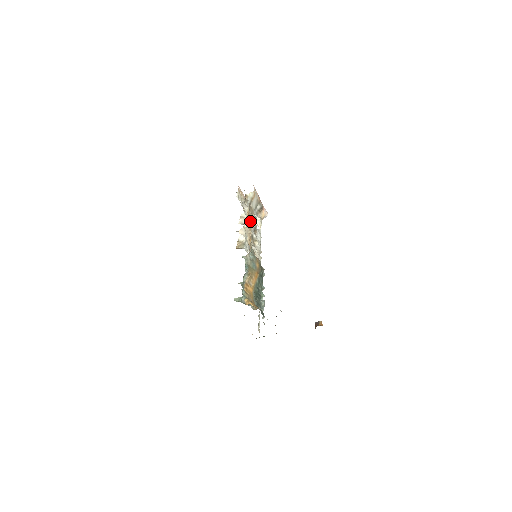
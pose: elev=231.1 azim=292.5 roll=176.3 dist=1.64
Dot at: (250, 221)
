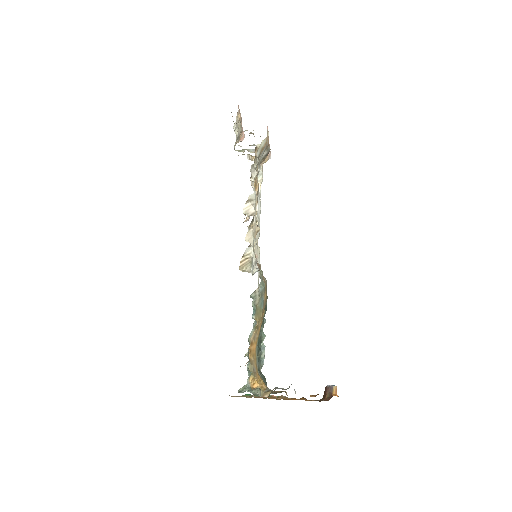
Dot at: occluded
